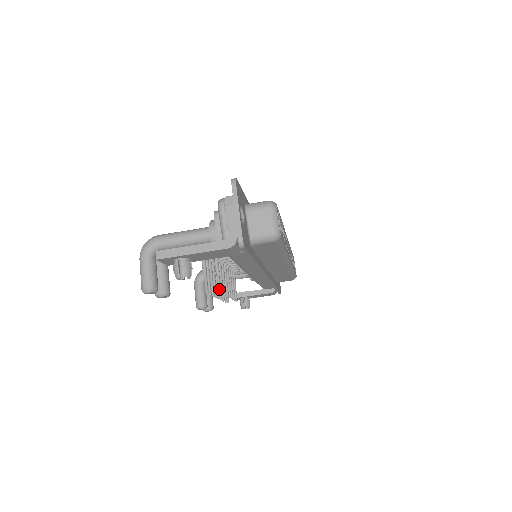
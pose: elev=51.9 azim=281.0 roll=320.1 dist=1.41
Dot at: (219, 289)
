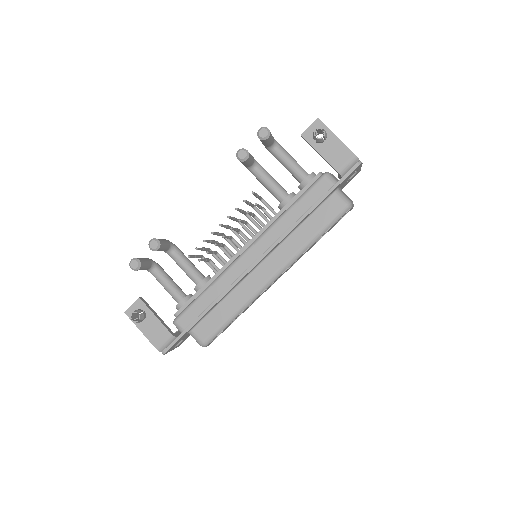
Dot at: (257, 204)
